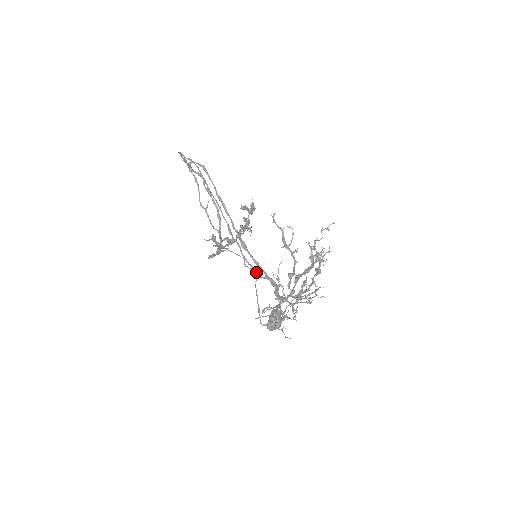
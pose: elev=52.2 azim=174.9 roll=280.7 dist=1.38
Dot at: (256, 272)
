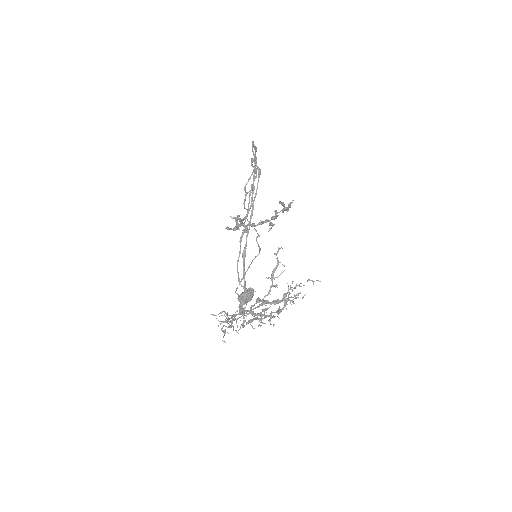
Dot at: (239, 279)
